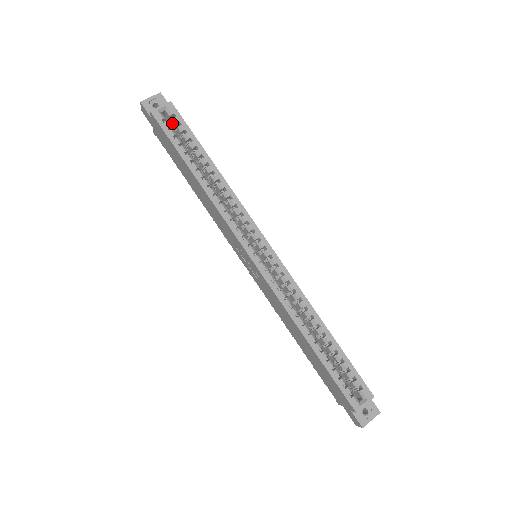
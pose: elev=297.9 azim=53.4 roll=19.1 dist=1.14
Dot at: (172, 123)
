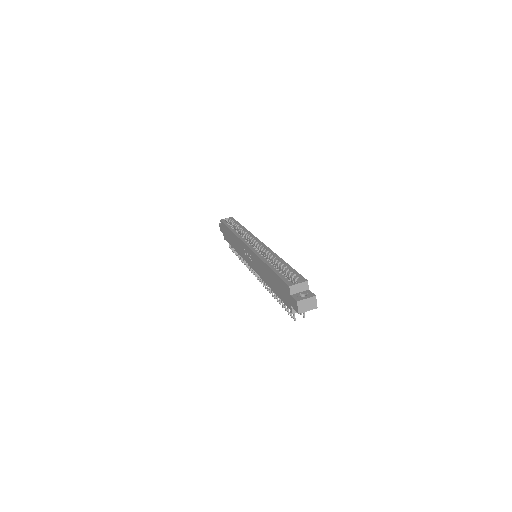
Dot at: (230, 224)
